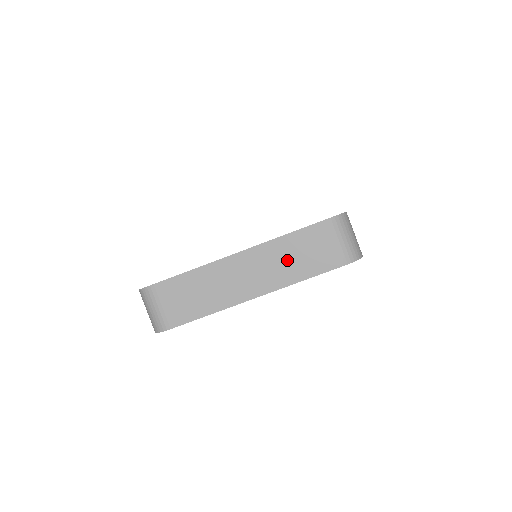
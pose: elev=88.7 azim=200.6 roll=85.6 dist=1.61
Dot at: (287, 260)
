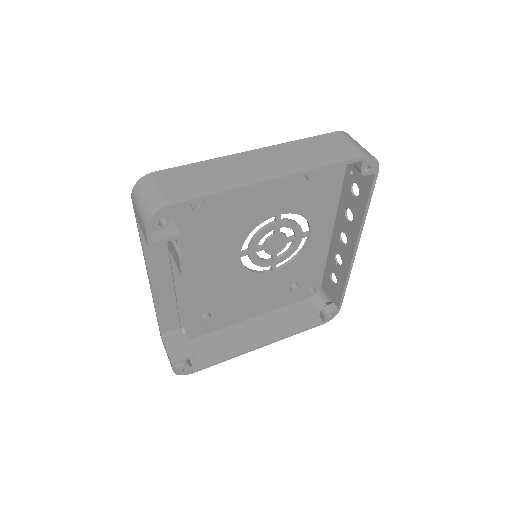
Dot at: (304, 154)
